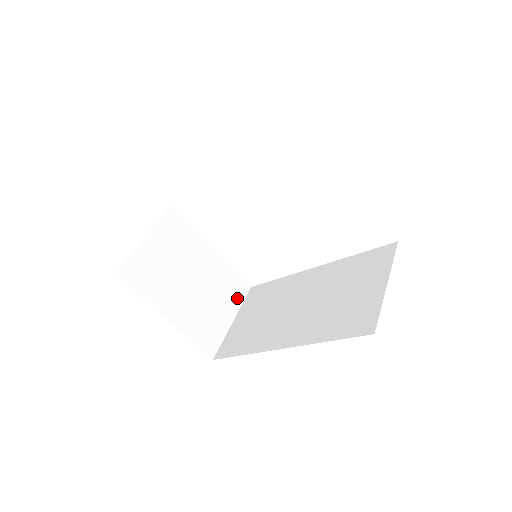
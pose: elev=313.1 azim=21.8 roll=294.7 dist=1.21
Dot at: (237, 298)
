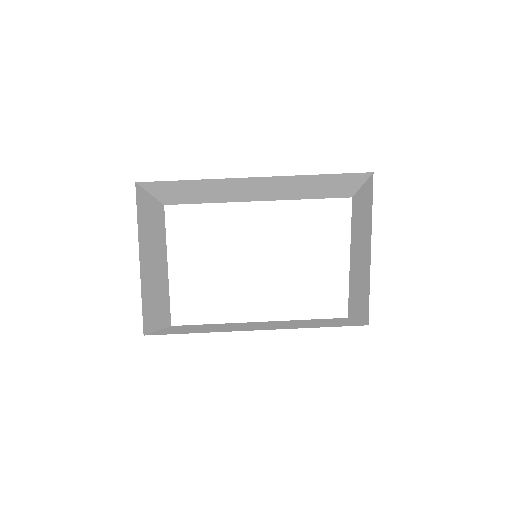
Dot at: (165, 319)
